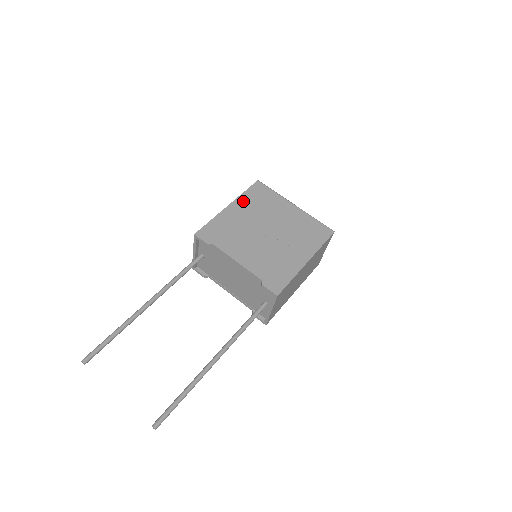
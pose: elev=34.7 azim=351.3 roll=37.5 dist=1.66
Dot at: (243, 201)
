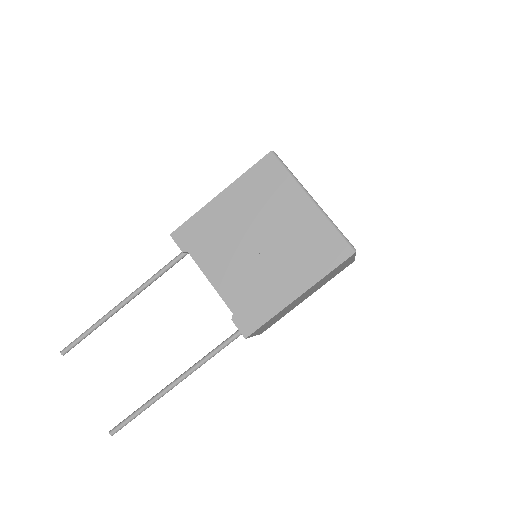
Dot at: (241, 187)
